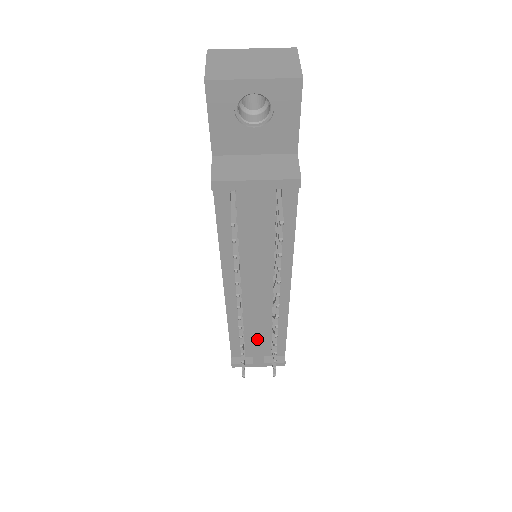
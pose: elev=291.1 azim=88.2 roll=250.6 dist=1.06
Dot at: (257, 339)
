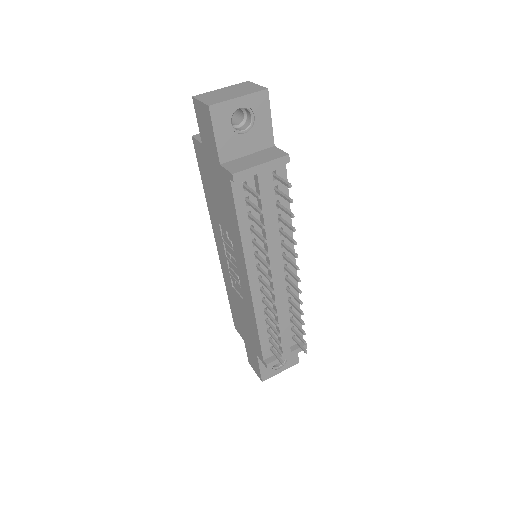
Dot at: (282, 325)
